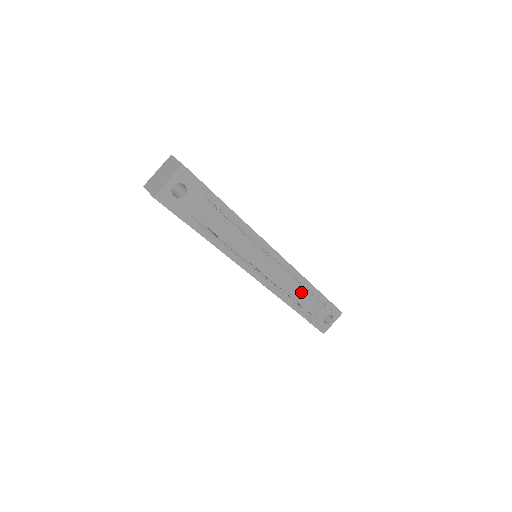
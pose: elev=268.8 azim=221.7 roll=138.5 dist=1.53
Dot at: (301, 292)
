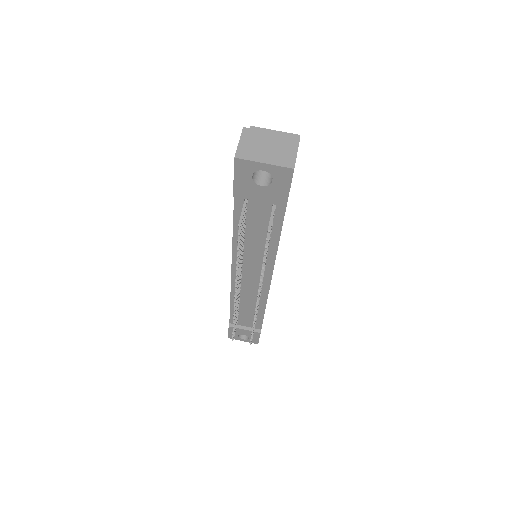
Dot at: (250, 310)
